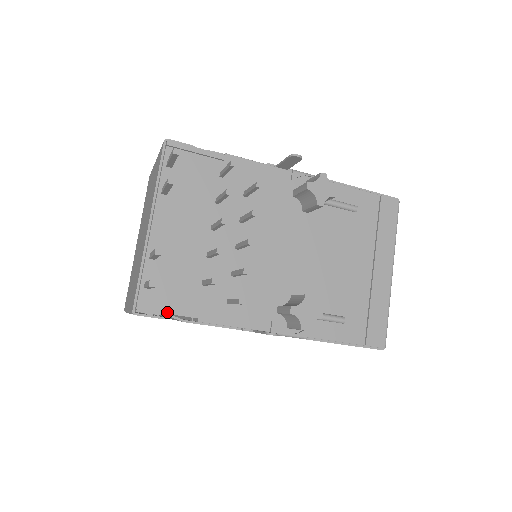
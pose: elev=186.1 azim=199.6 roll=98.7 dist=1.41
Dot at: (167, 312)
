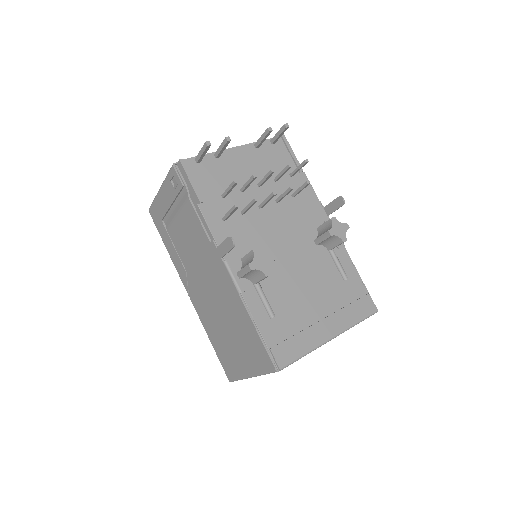
Dot at: (190, 180)
